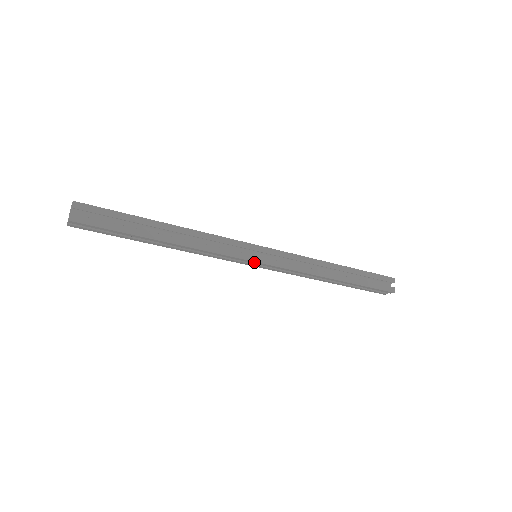
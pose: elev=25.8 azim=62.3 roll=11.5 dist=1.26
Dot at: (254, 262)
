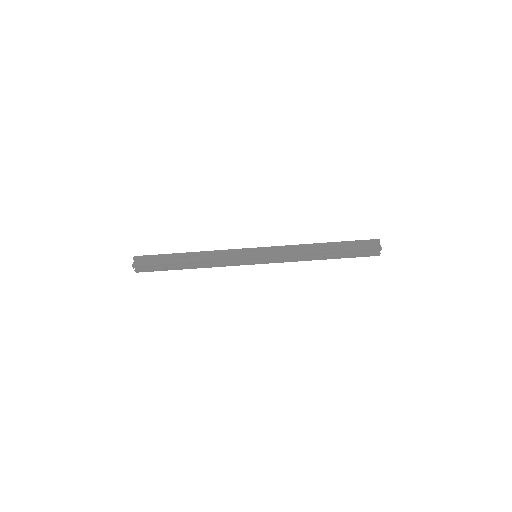
Dot at: (253, 258)
